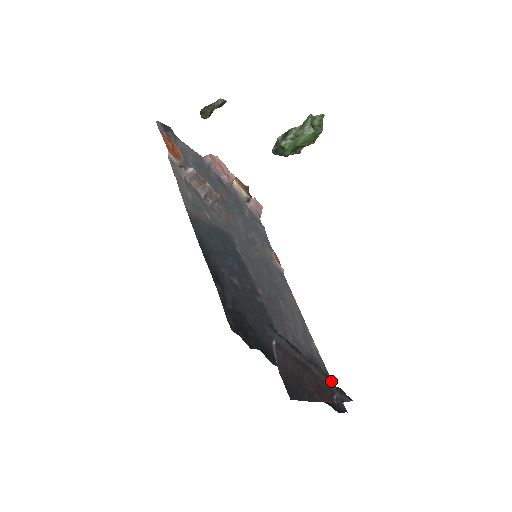
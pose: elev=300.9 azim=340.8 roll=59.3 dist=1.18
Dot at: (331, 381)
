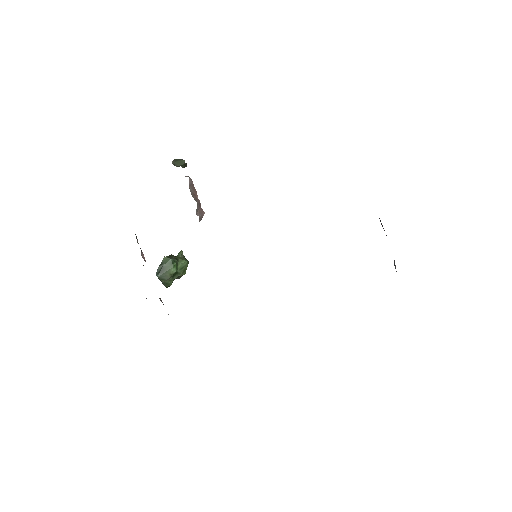
Dot at: occluded
